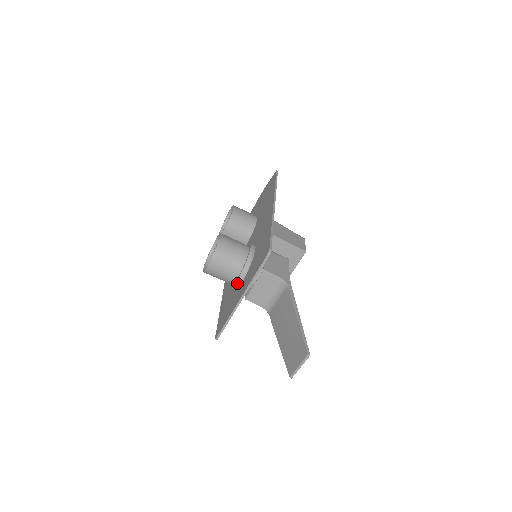
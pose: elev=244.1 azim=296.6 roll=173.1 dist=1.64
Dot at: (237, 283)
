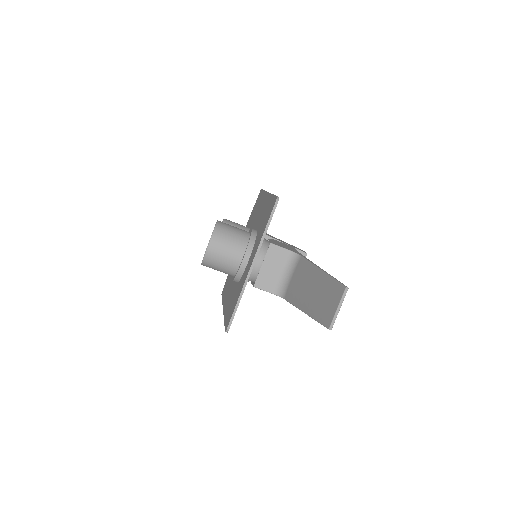
Dot at: (243, 264)
